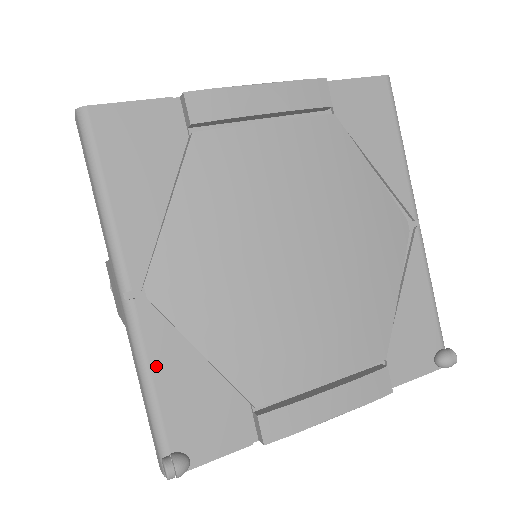
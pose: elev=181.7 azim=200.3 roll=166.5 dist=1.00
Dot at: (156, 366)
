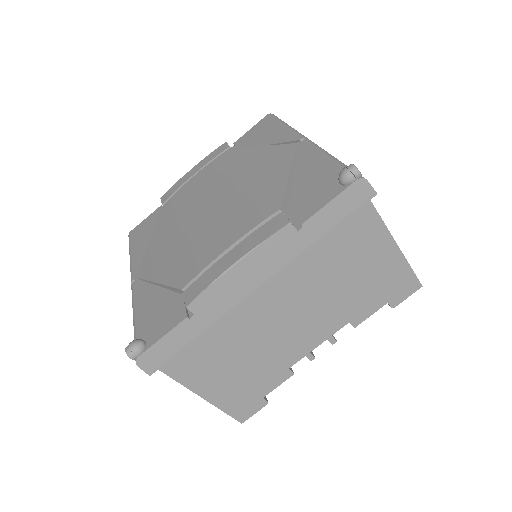
Dot at: (138, 305)
